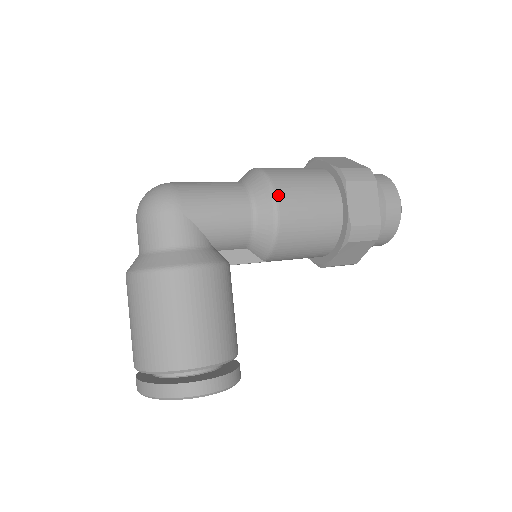
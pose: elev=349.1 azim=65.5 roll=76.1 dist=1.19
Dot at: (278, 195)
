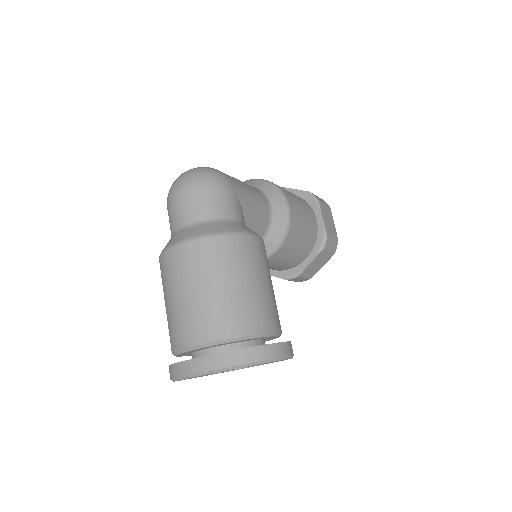
Dot at: (287, 197)
